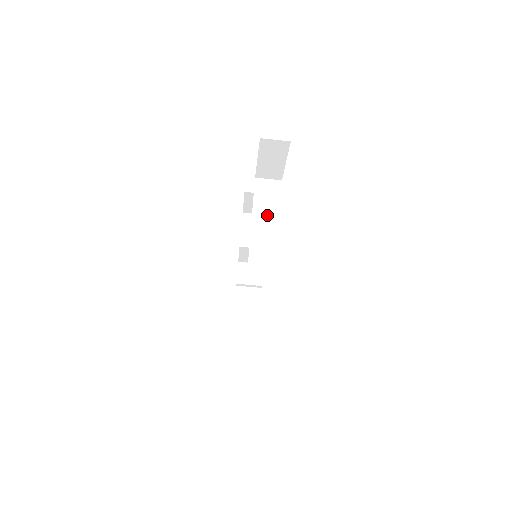
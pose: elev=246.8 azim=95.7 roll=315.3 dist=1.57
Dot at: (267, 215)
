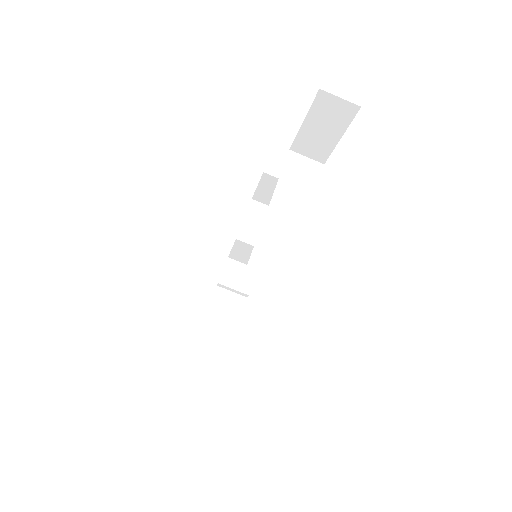
Dot at: (292, 204)
